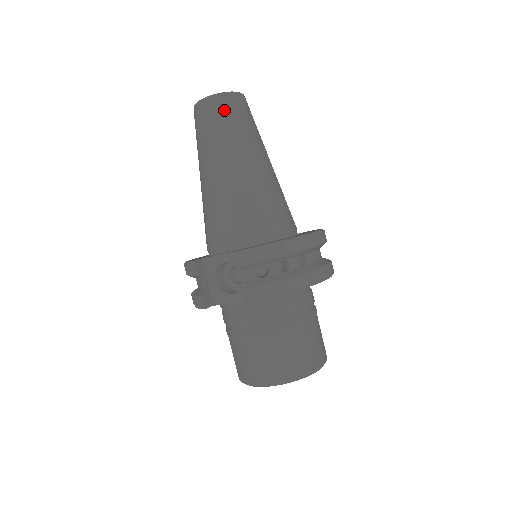
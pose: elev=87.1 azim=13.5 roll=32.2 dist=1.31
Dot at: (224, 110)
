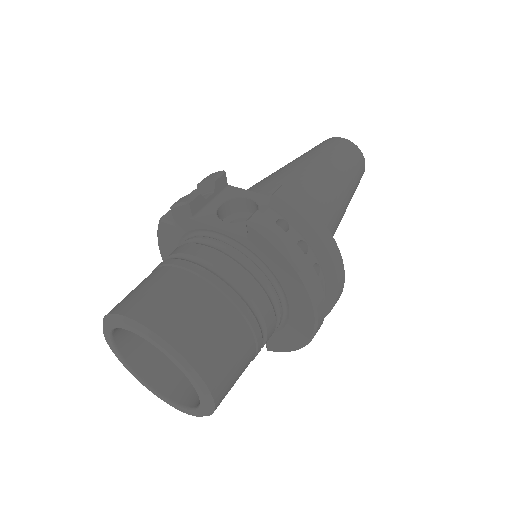
Dot at: (351, 152)
